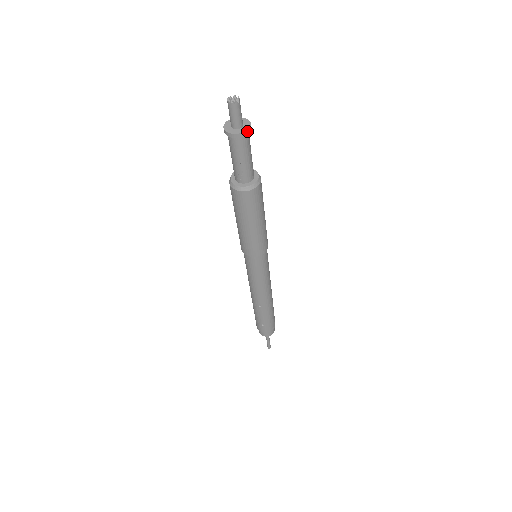
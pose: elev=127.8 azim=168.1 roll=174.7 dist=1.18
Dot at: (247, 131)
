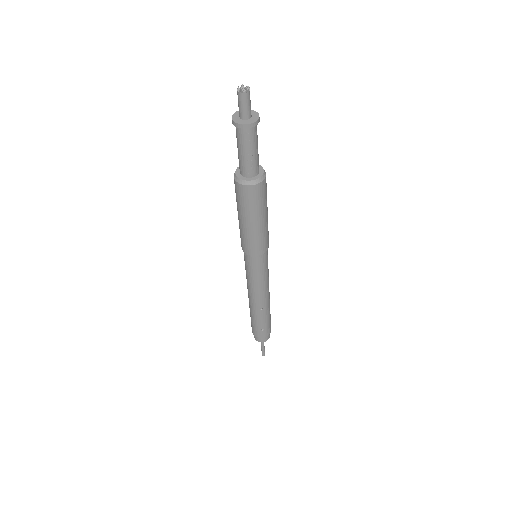
Dot at: (258, 120)
